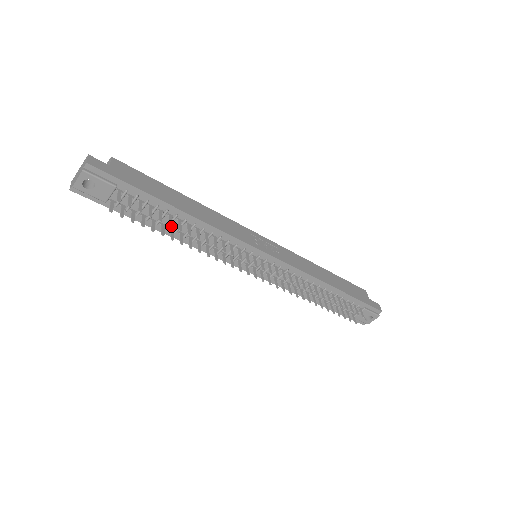
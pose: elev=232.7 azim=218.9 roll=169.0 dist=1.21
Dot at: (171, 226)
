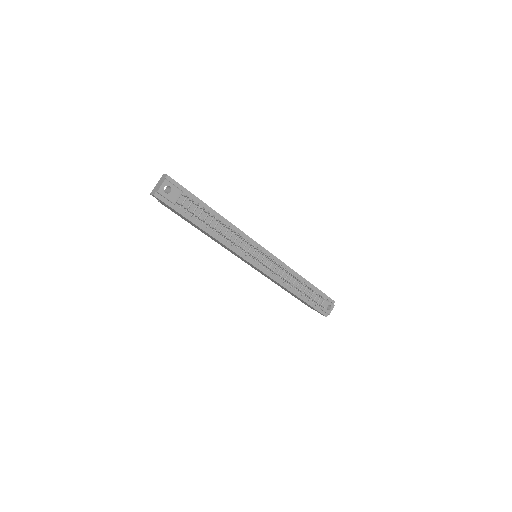
Dot at: (216, 217)
